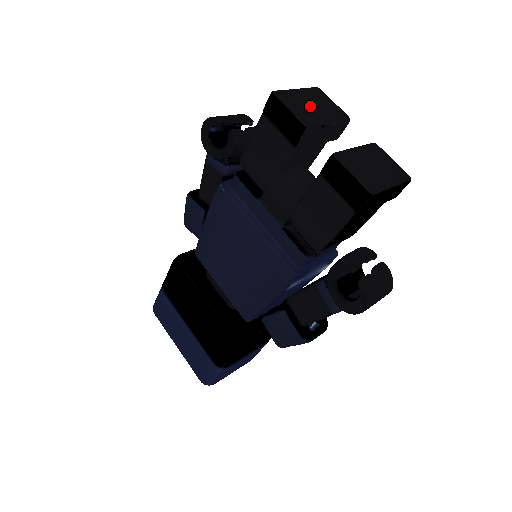
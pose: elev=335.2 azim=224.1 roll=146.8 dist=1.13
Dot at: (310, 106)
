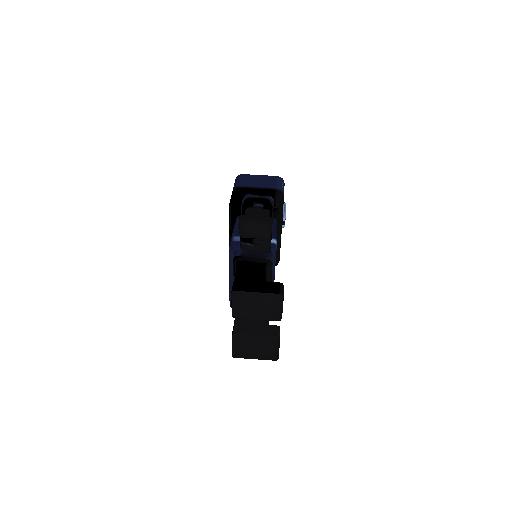
Dot at: (253, 307)
